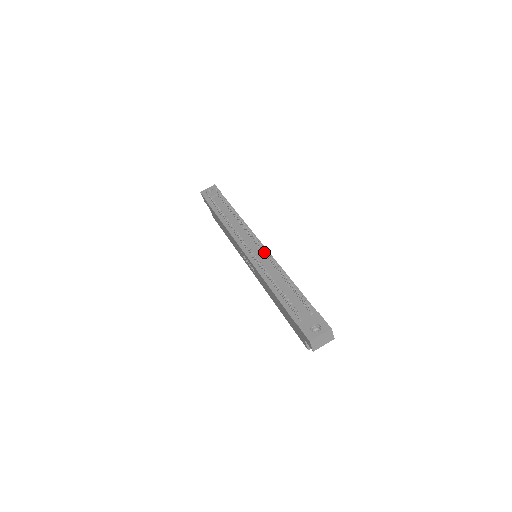
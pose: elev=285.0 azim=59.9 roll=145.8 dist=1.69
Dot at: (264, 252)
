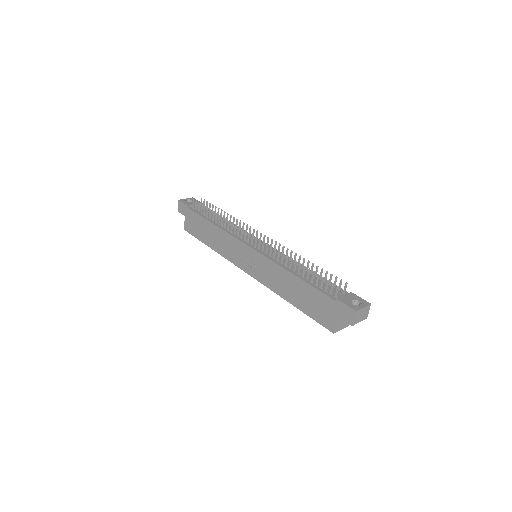
Dot at: (275, 247)
